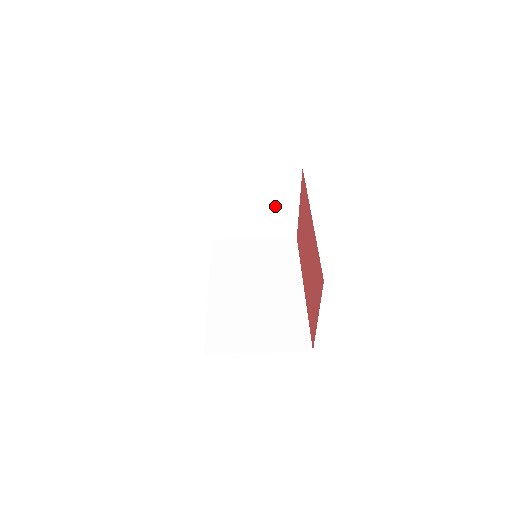
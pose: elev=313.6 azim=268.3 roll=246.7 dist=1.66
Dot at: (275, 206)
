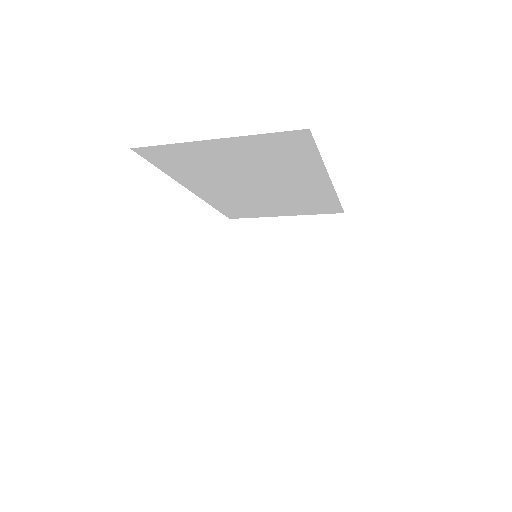
Dot at: (312, 272)
